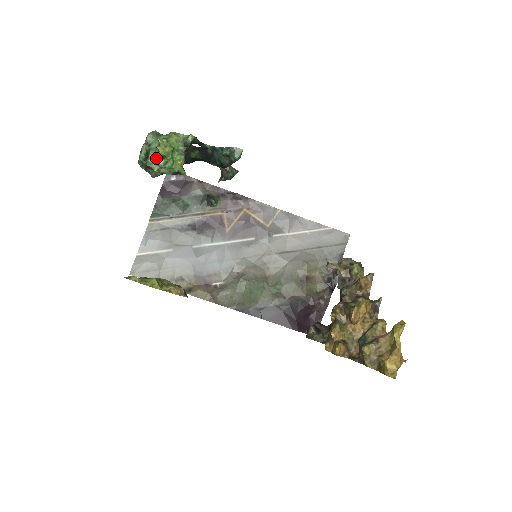
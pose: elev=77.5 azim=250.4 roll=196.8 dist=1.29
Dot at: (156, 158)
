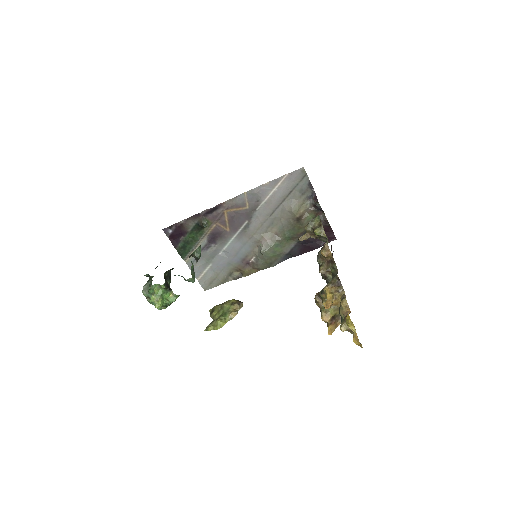
Dot at: occluded
